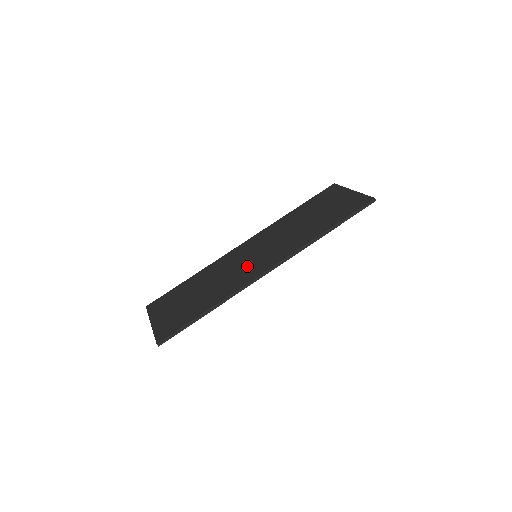
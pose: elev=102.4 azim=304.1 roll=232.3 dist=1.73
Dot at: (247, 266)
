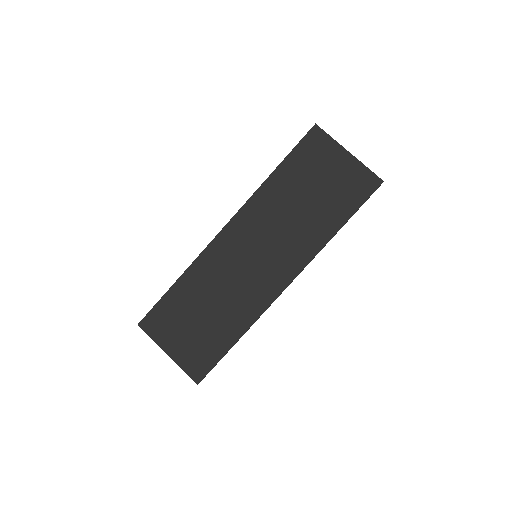
Dot at: (254, 276)
